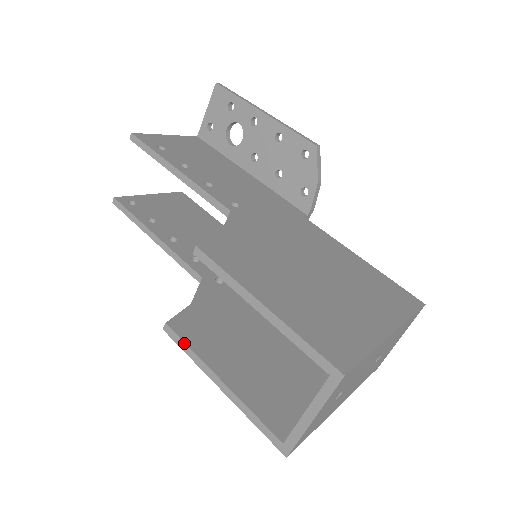
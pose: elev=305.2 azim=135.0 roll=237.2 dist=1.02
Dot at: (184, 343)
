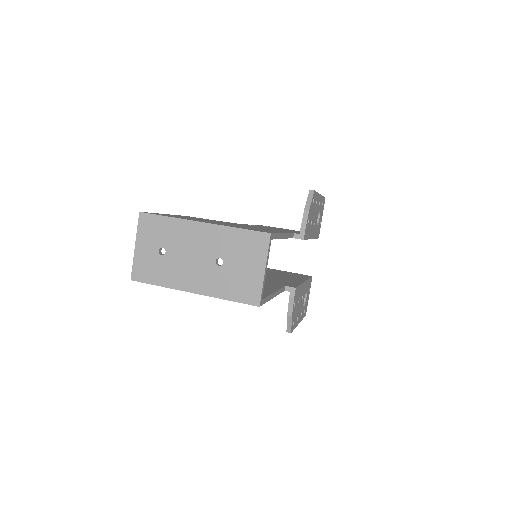
Dot at: occluded
